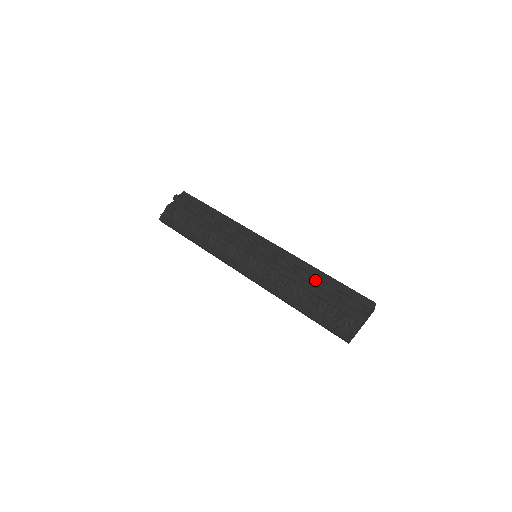
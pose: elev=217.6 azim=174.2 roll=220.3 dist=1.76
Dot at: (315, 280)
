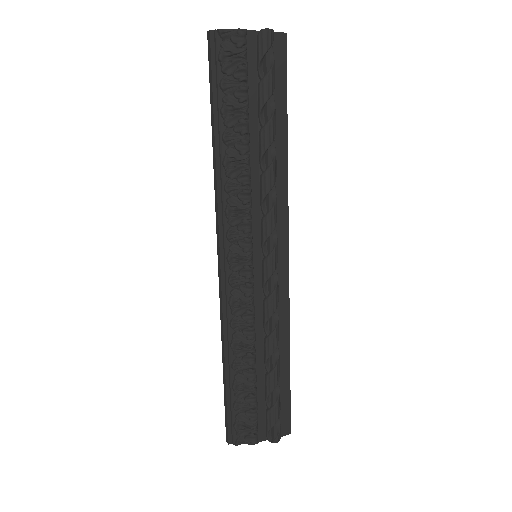
Dot at: (274, 363)
